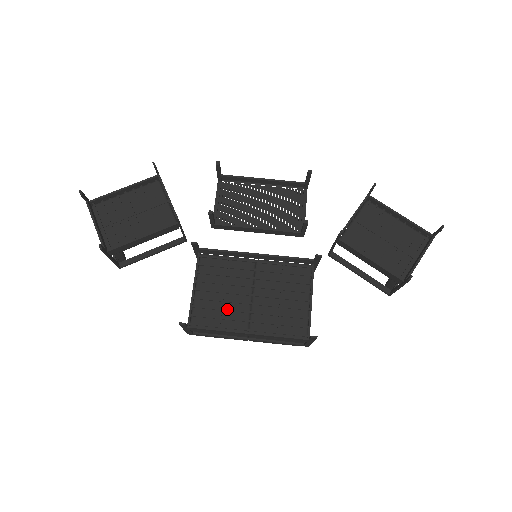
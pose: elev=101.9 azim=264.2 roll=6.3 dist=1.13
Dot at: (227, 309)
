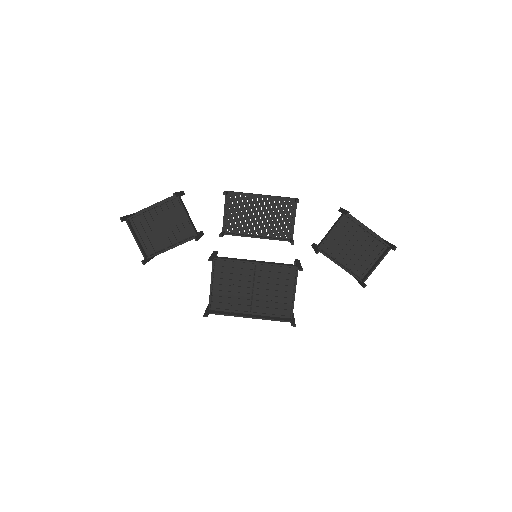
Dot at: (235, 298)
